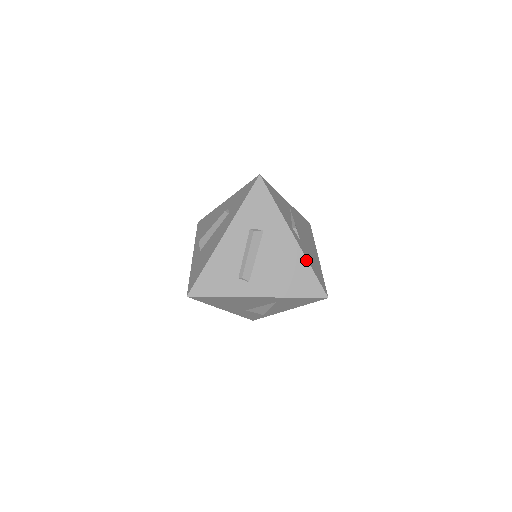
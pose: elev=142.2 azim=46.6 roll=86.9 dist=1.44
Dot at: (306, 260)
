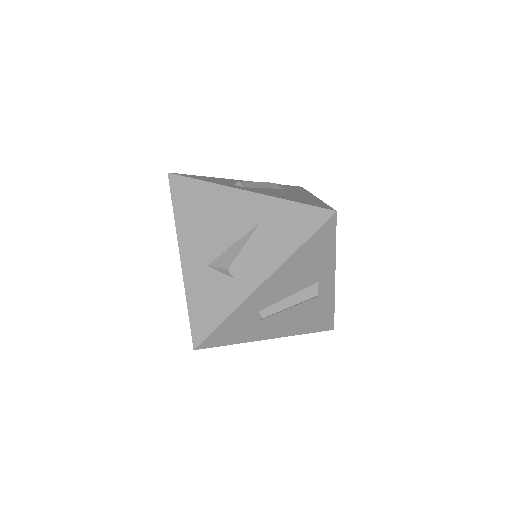
Dot at: (321, 201)
